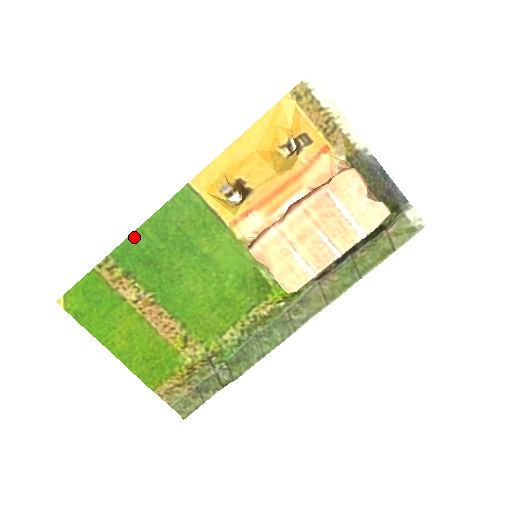
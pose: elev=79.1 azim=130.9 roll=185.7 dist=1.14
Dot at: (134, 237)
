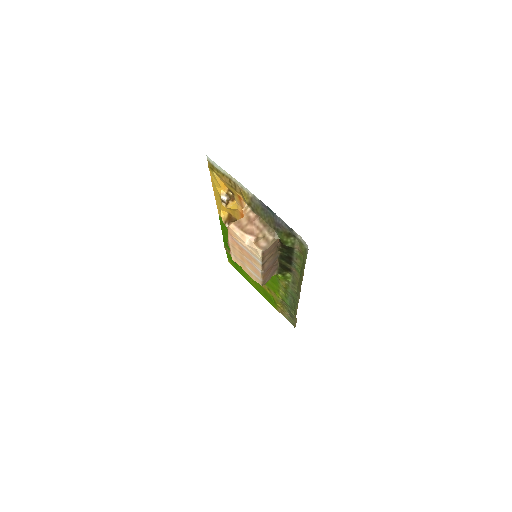
Dot at: (224, 238)
